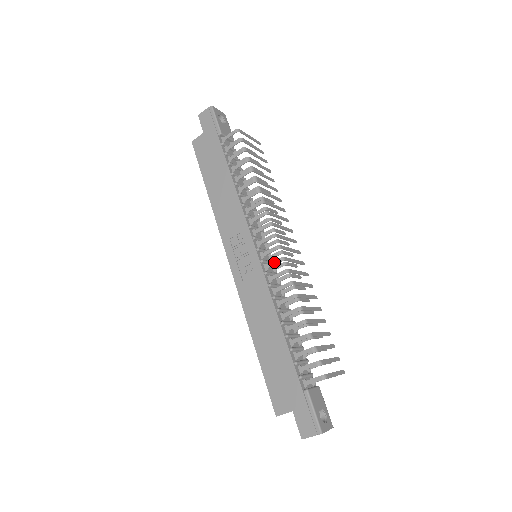
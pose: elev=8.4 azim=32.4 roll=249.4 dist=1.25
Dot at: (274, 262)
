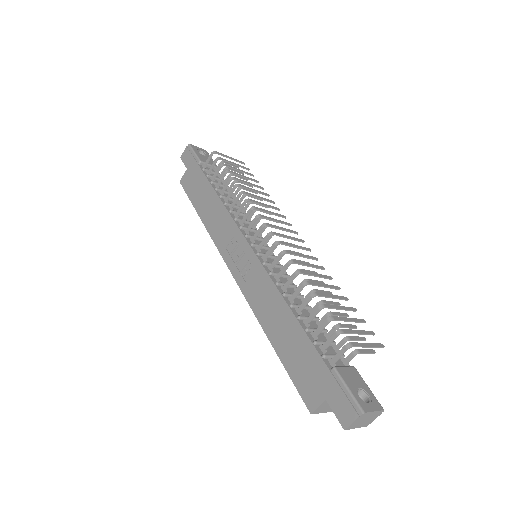
Dot at: (270, 249)
